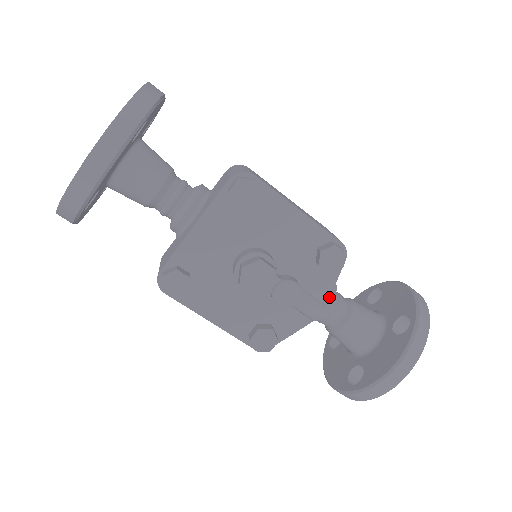
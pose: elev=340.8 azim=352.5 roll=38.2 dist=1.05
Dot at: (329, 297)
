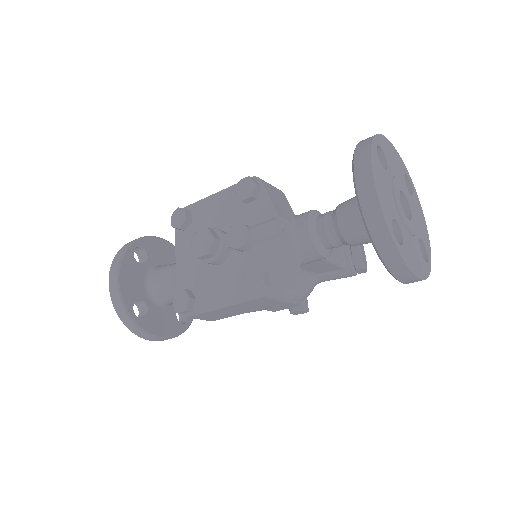
Dot at: (275, 210)
